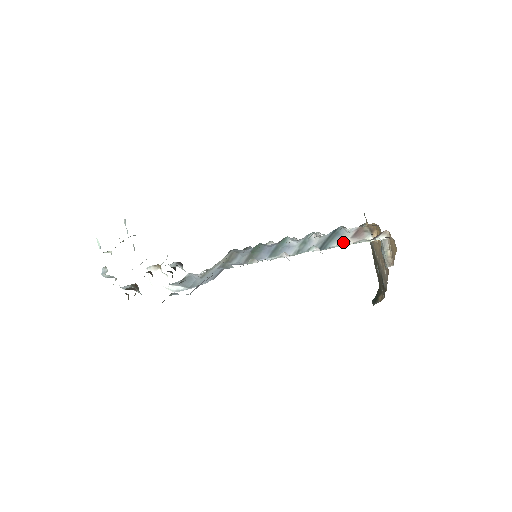
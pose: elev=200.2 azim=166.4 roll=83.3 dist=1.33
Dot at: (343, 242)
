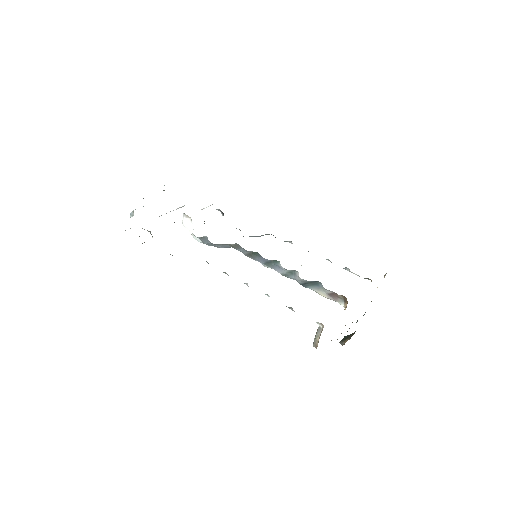
Dot at: (290, 307)
